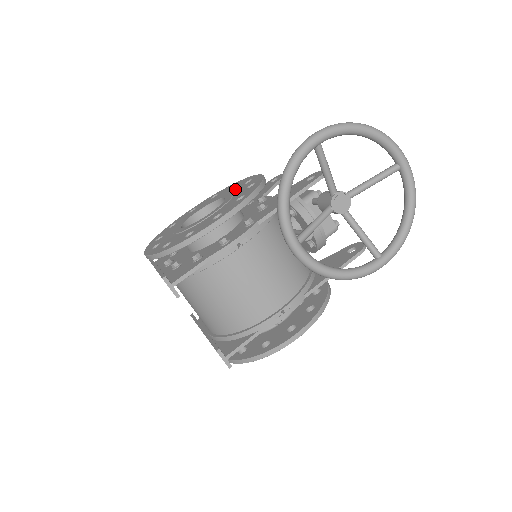
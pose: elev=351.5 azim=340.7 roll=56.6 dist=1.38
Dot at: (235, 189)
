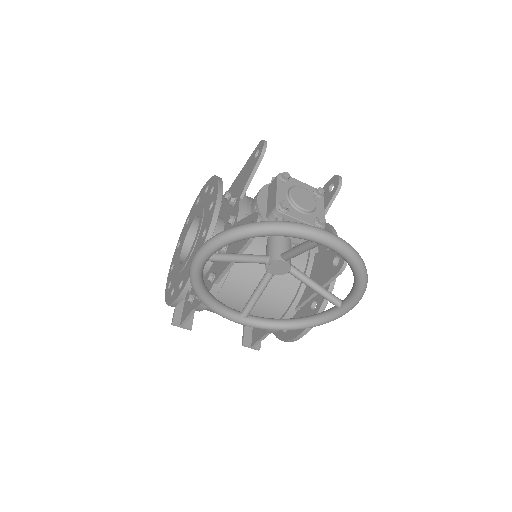
Dot at: (206, 211)
